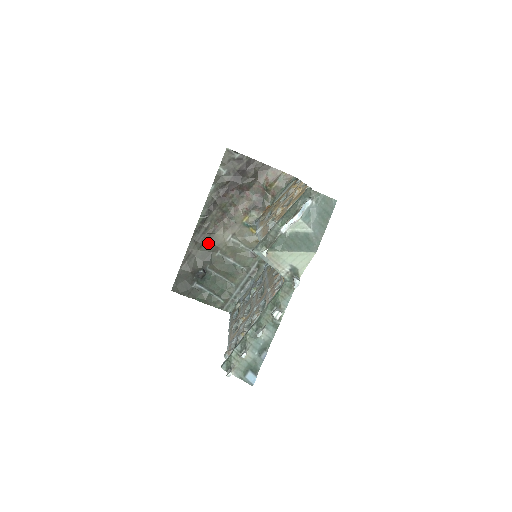
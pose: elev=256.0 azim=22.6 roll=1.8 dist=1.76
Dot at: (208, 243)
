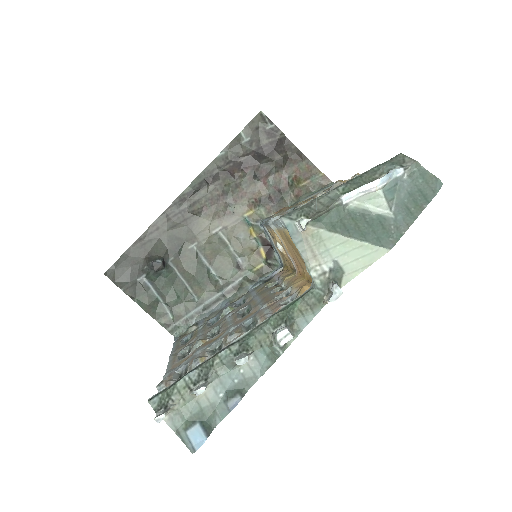
Dot at: (185, 226)
